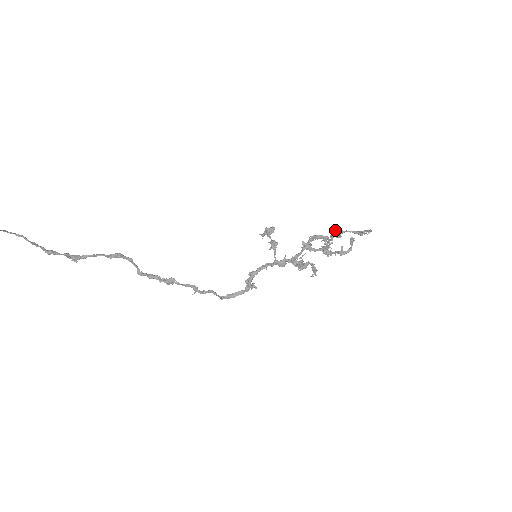
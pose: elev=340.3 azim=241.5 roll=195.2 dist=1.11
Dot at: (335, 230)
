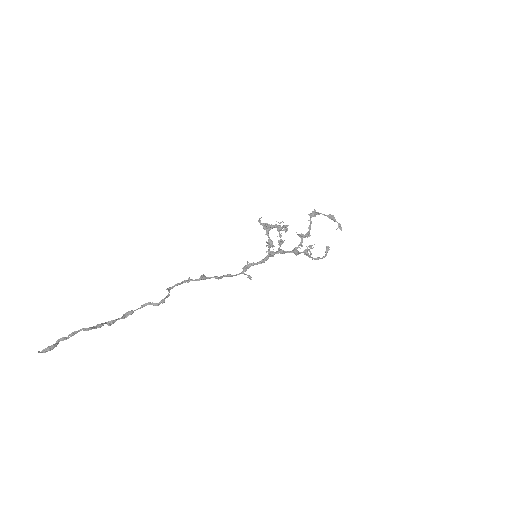
Dot at: (315, 214)
